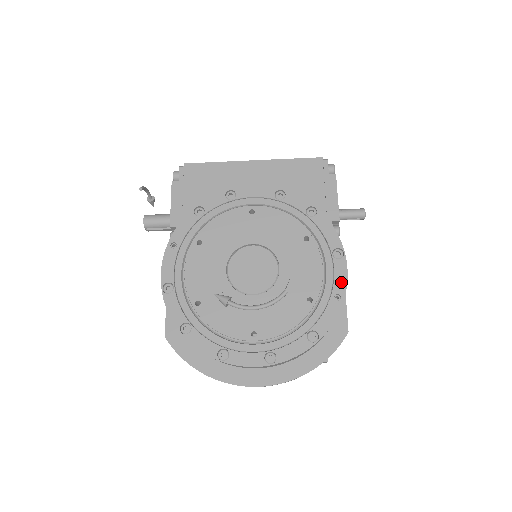
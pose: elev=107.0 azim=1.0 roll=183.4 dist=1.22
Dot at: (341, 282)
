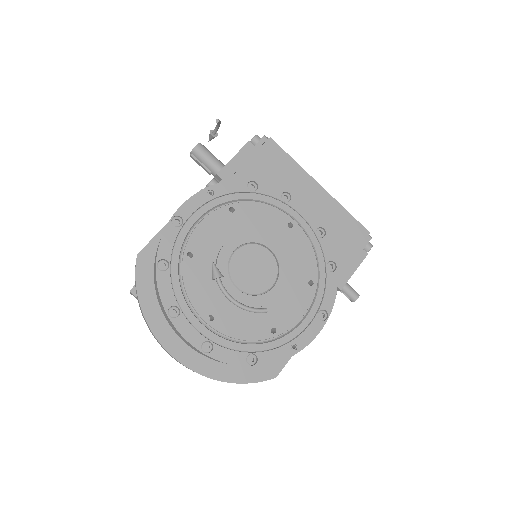
Dot at: (307, 338)
